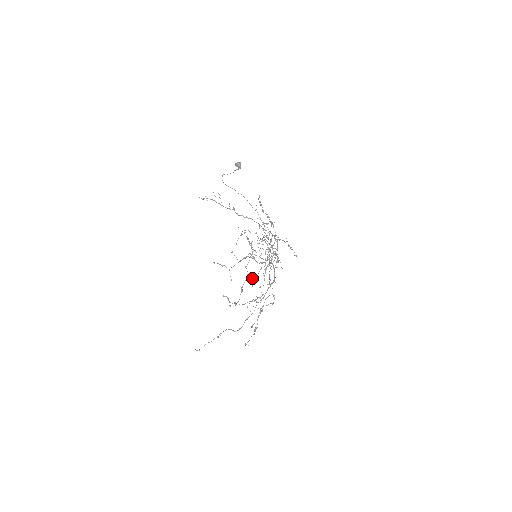
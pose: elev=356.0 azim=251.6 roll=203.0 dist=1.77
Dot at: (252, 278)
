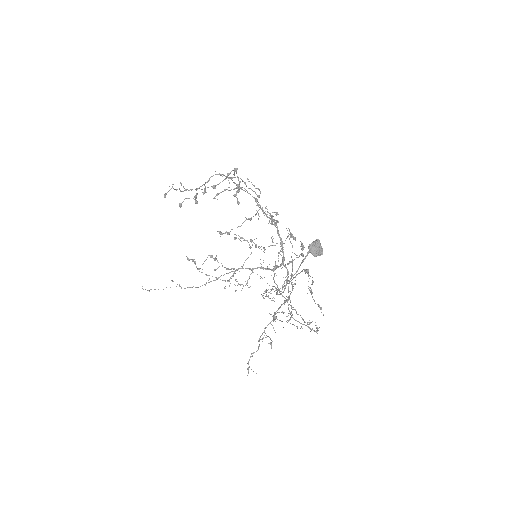
Dot at: occluded
